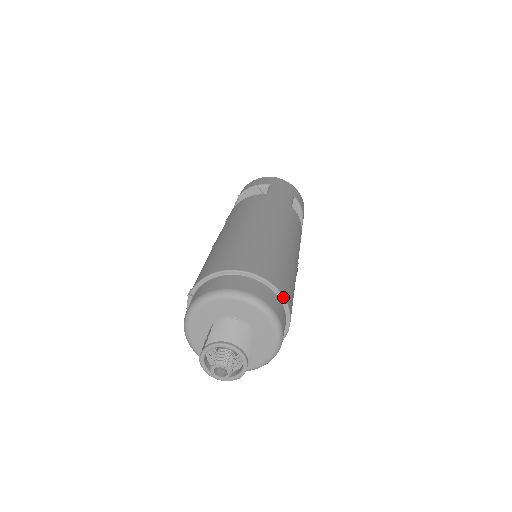
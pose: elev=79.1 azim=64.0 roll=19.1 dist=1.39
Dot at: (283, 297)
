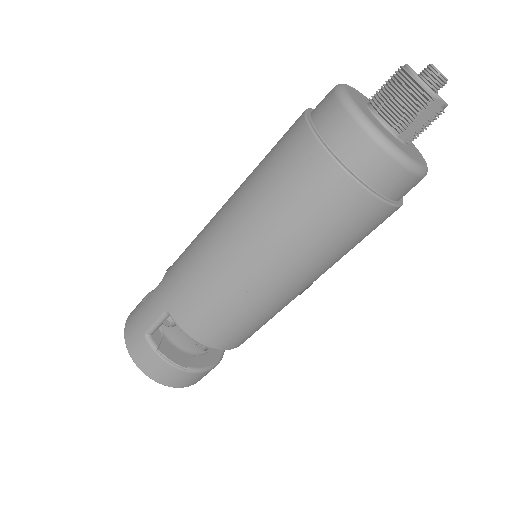
Dot at: occluded
